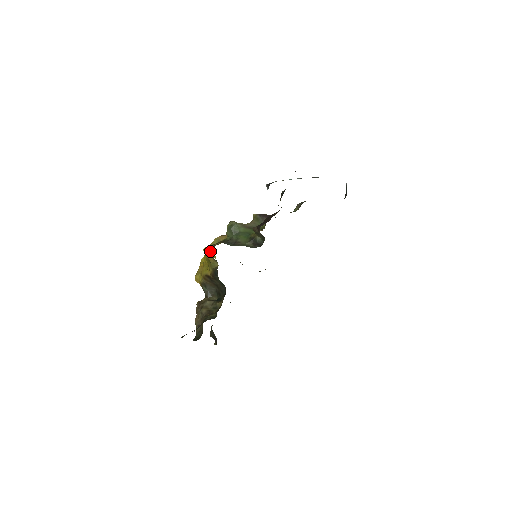
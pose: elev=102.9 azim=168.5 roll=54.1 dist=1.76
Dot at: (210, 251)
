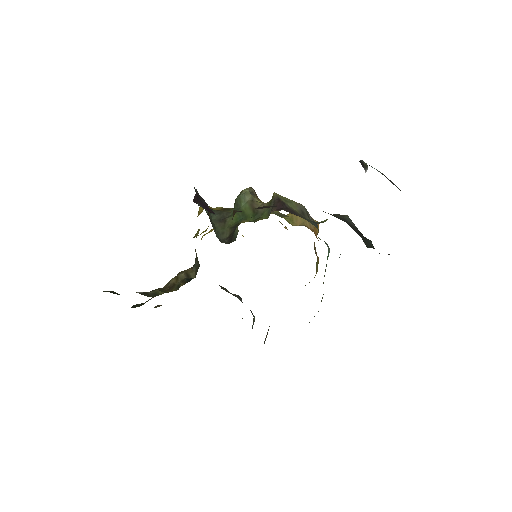
Dot at: (200, 212)
